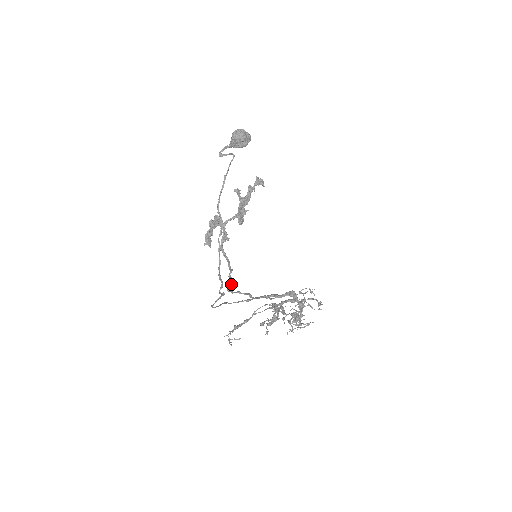
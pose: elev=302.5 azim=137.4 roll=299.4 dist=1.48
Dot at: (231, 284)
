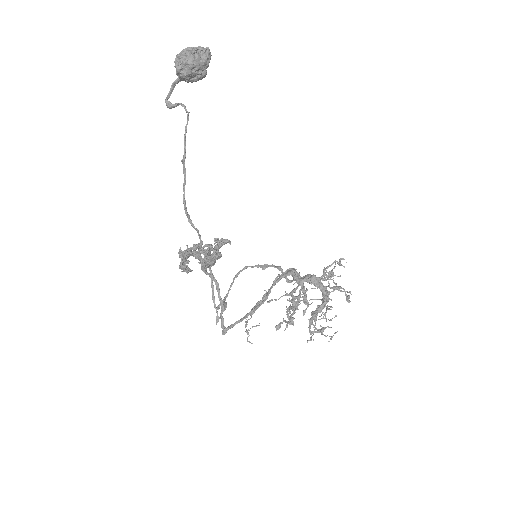
Dot at: (225, 330)
